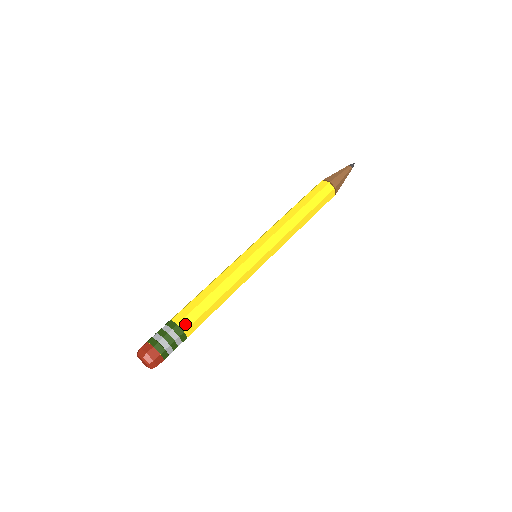
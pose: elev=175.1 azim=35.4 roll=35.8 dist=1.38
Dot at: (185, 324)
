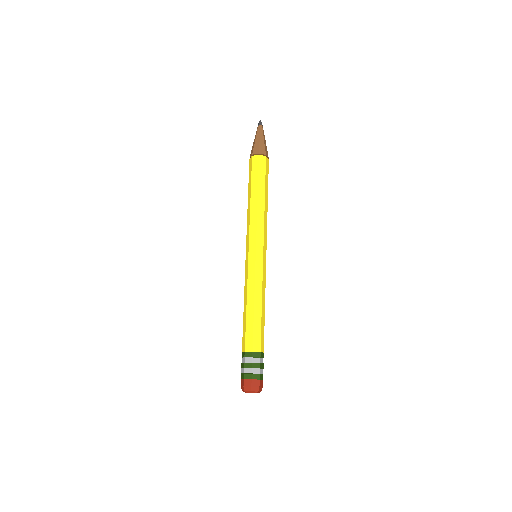
Dot at: (262, 347)
